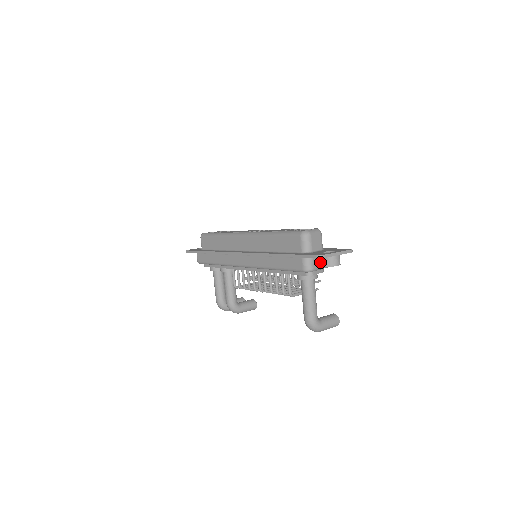
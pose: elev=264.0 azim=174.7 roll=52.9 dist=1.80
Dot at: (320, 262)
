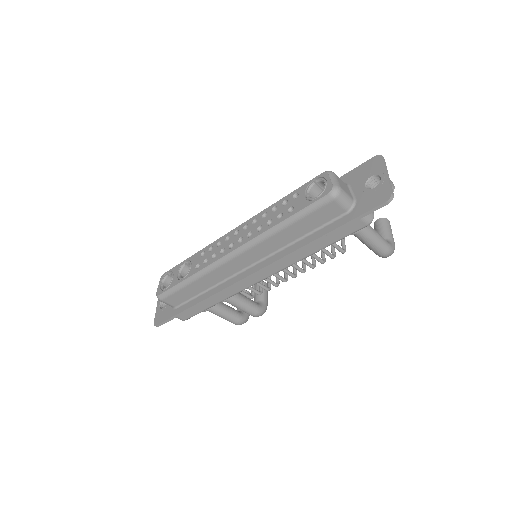
Dot at: occluded
